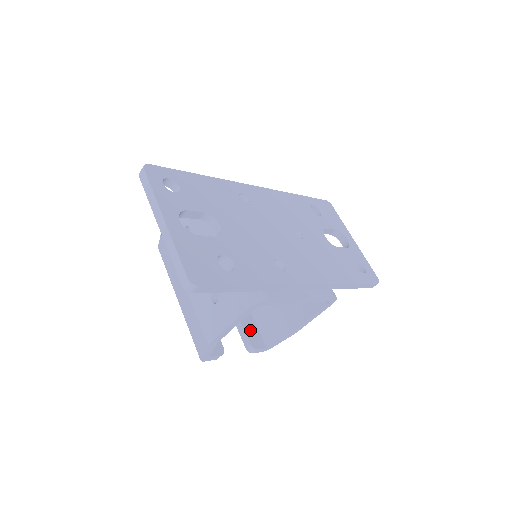
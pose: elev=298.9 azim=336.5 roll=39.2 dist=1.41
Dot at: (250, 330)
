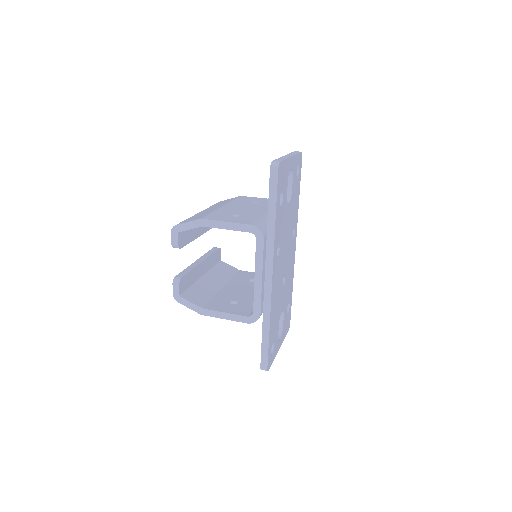
Dot at: (188, 279)
